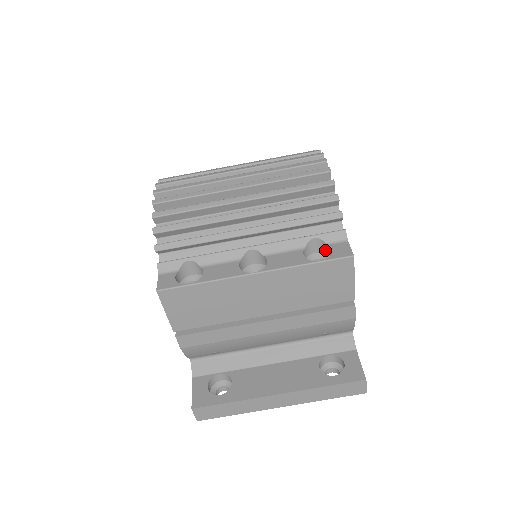
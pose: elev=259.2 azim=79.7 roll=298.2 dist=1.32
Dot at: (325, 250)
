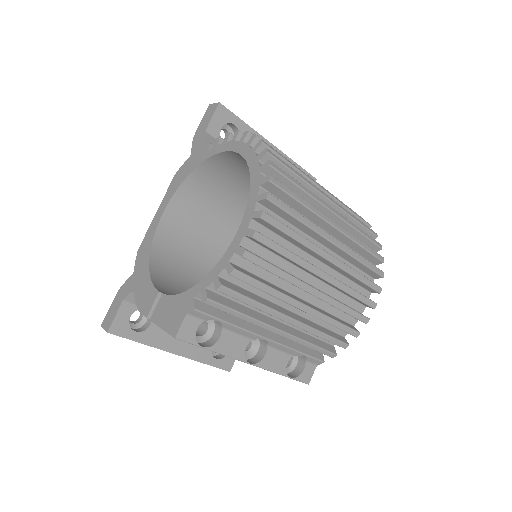
Dot at: (300, 357)
